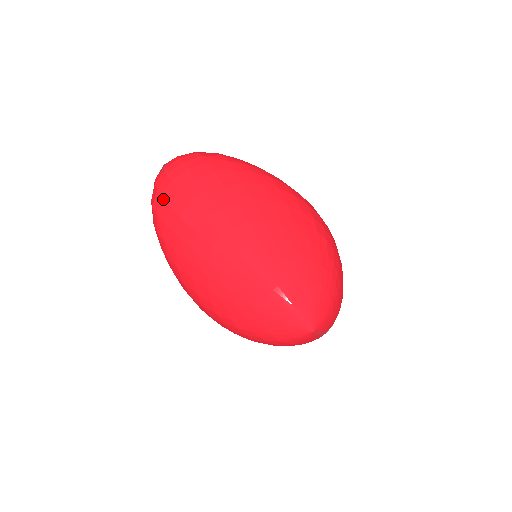
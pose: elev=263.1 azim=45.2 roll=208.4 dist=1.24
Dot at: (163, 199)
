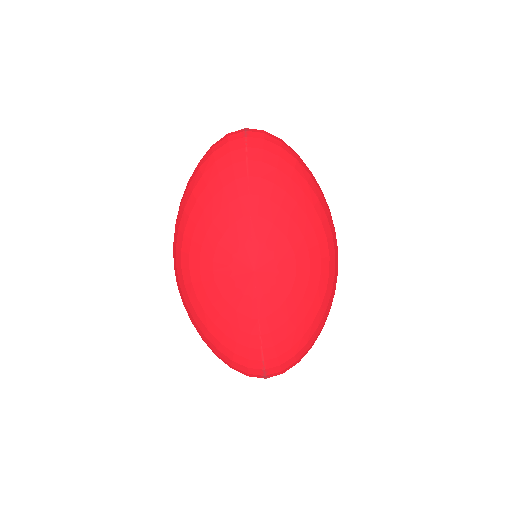
Dot at: (227, 134)
